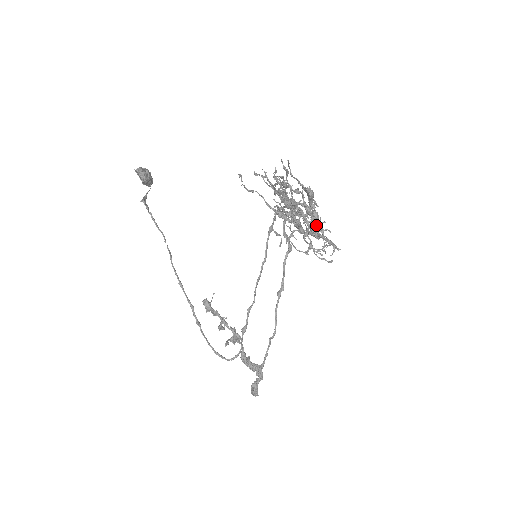
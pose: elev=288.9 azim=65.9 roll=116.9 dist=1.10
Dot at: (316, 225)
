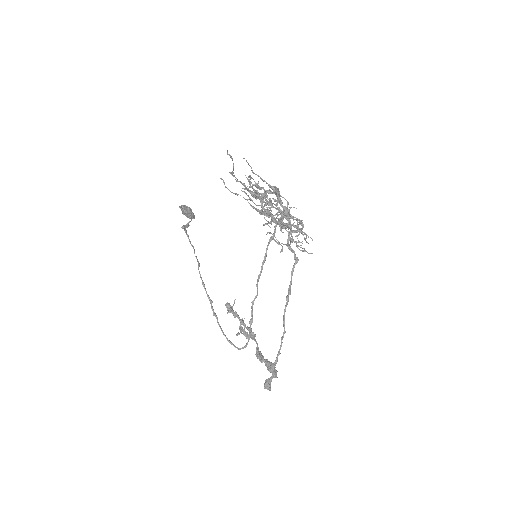
Dot at: (287, 217)
